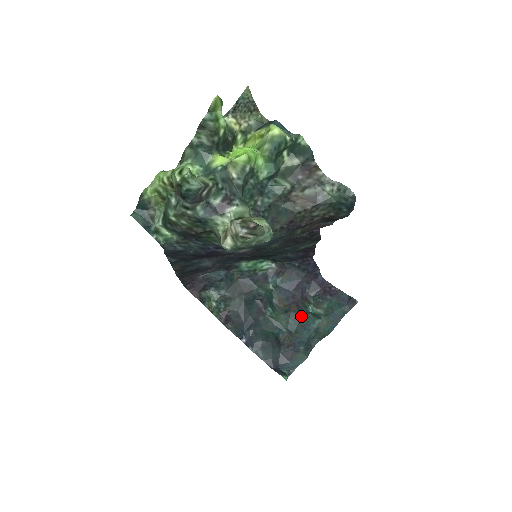
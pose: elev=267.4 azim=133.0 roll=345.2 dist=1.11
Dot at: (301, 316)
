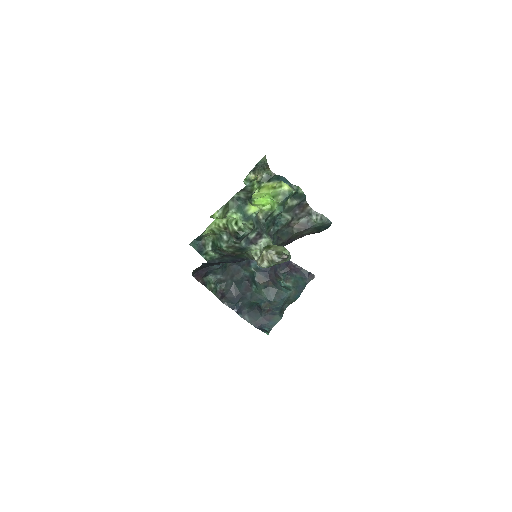
Dot at: (277, 289)
